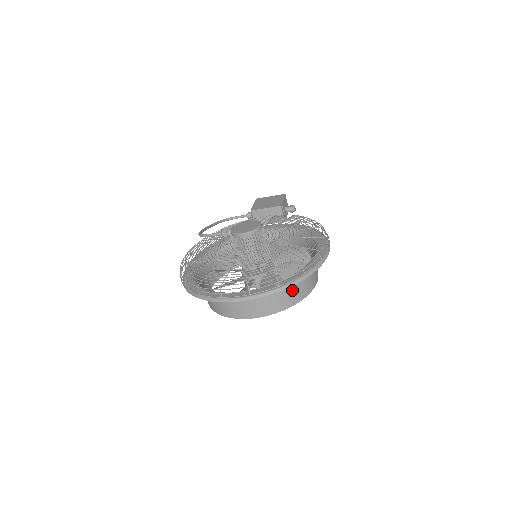
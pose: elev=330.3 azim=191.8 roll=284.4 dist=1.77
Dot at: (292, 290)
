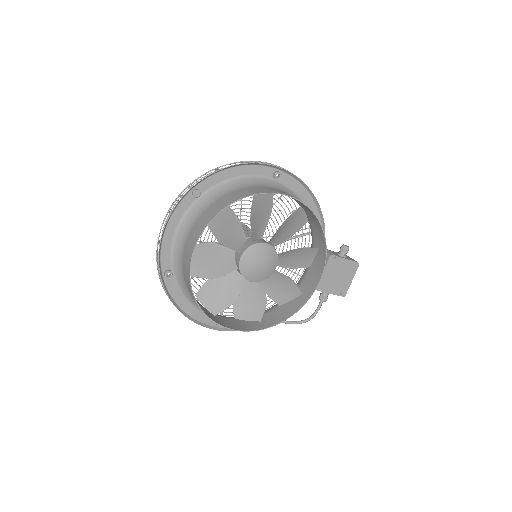
Dot at: (227, 197)
